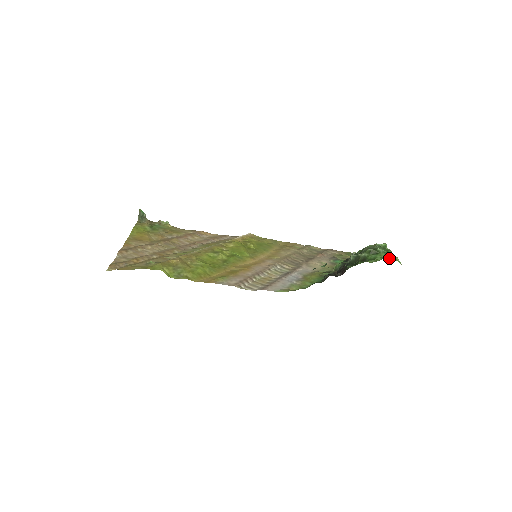
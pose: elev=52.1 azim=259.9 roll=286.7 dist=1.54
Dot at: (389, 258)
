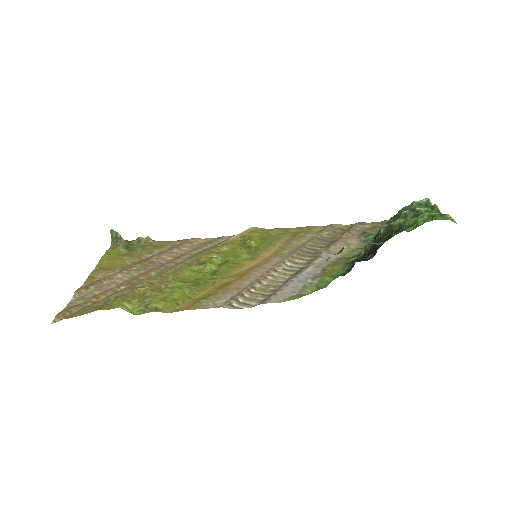
Dot at: (436, 218)
